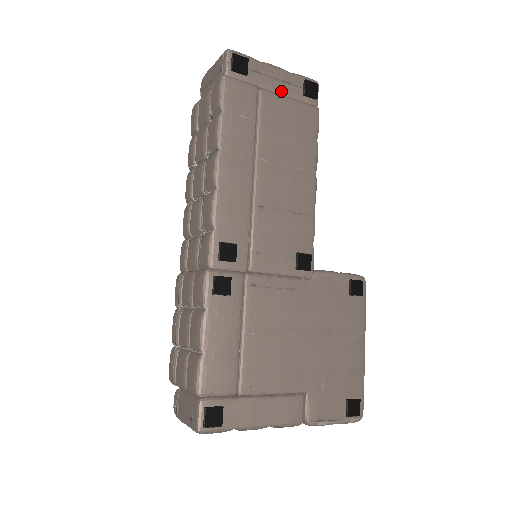
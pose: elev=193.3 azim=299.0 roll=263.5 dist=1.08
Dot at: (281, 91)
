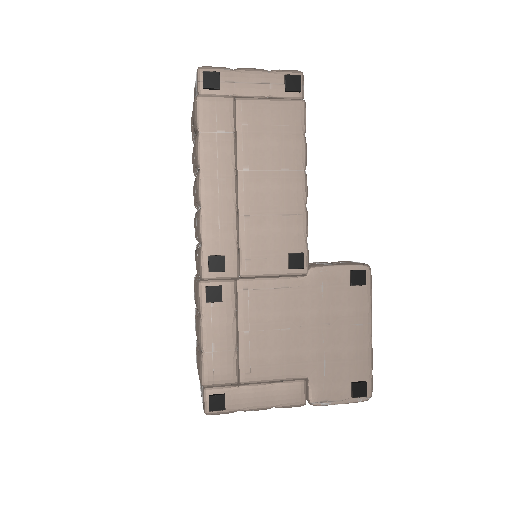
Dot at: (260, 94)
